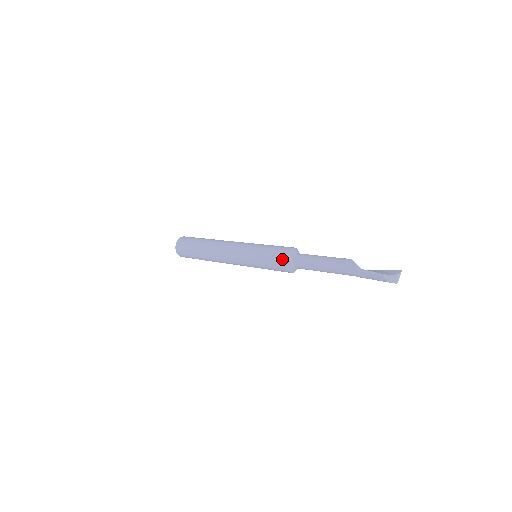
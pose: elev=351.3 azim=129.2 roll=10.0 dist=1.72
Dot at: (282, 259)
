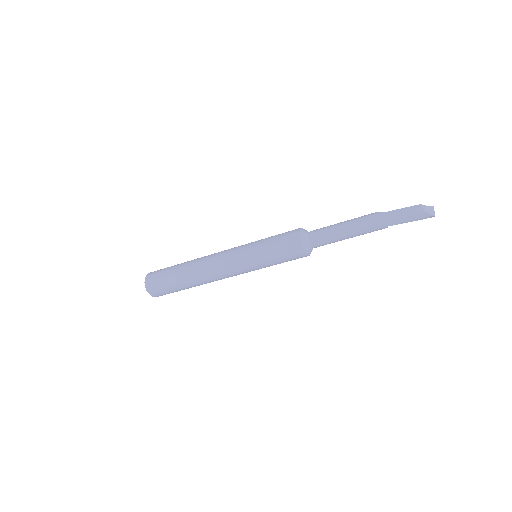
Dot at: (295, 235)
